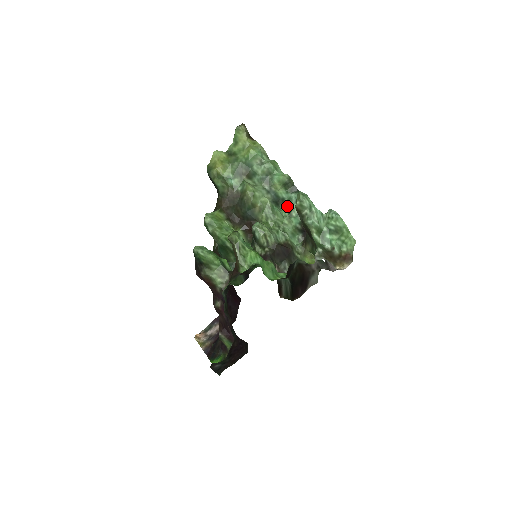
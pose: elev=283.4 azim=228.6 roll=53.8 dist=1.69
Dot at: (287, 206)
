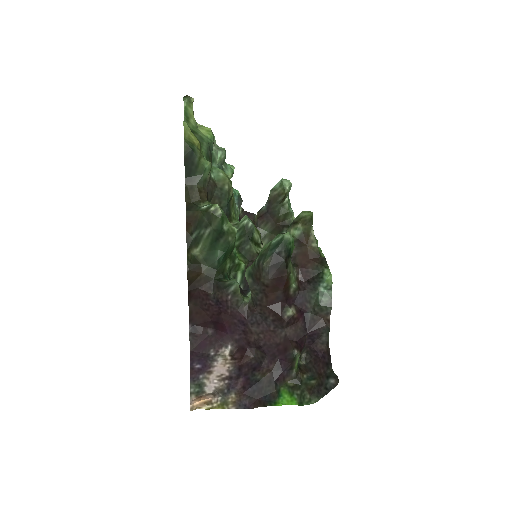
Dot at: occluded
